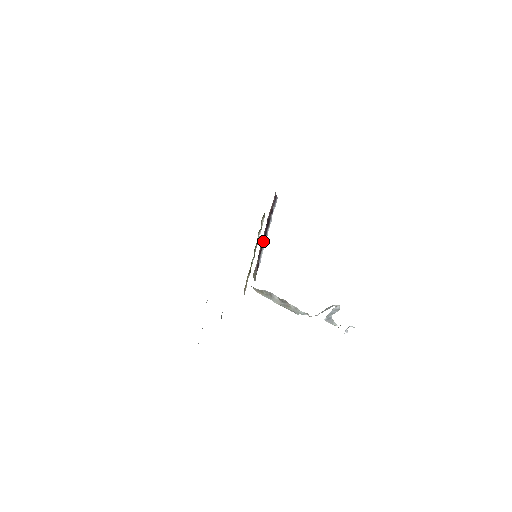
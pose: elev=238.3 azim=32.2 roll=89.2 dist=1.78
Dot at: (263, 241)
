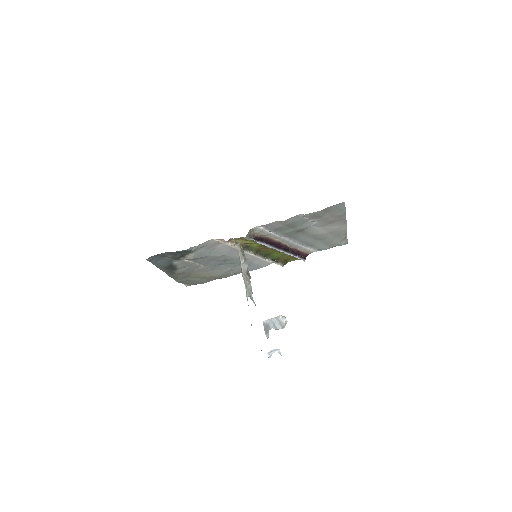
Dot at: (274, 245)
